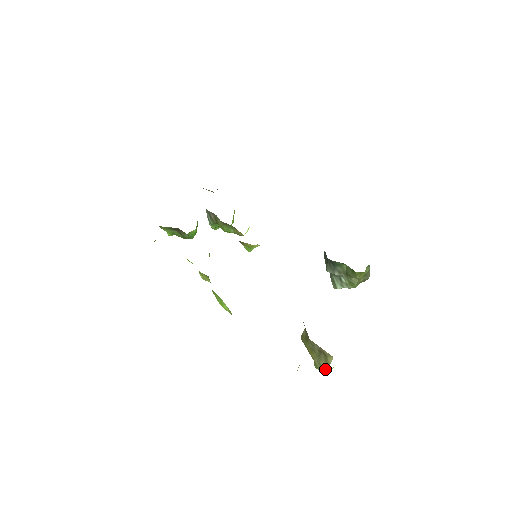
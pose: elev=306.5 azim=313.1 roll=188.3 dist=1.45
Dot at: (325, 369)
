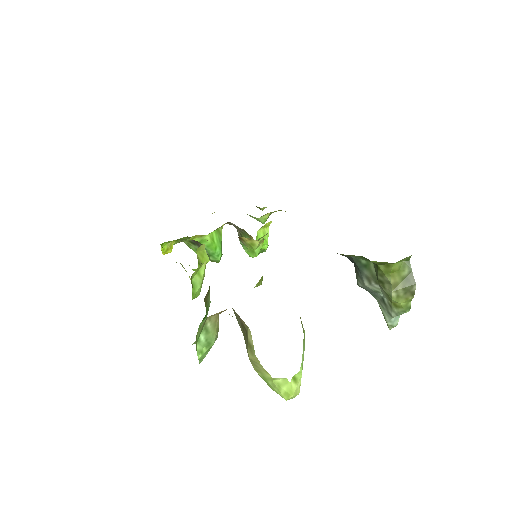
Dot at: (266, 375)
